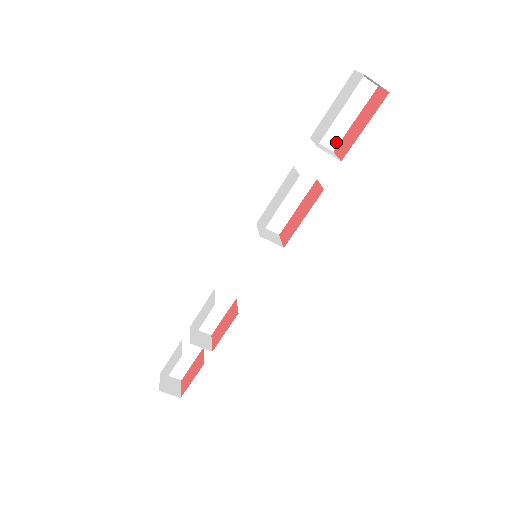
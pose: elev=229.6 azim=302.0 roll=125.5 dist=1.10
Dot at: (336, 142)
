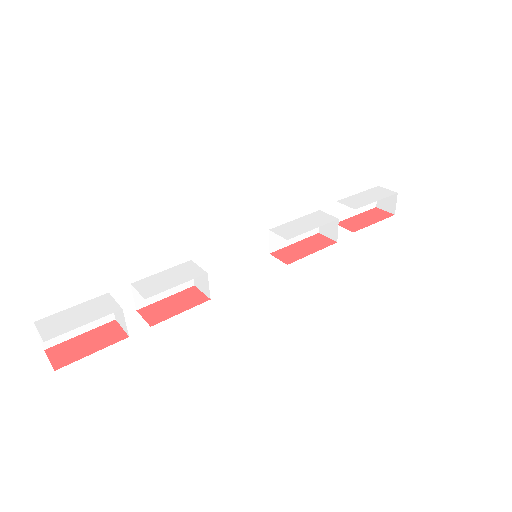
Dot at: (341, 219)
